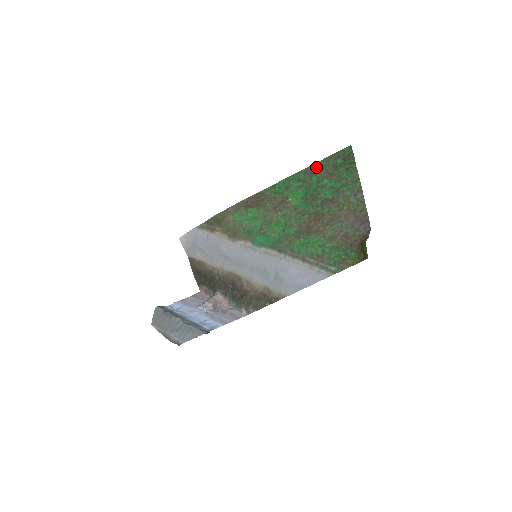
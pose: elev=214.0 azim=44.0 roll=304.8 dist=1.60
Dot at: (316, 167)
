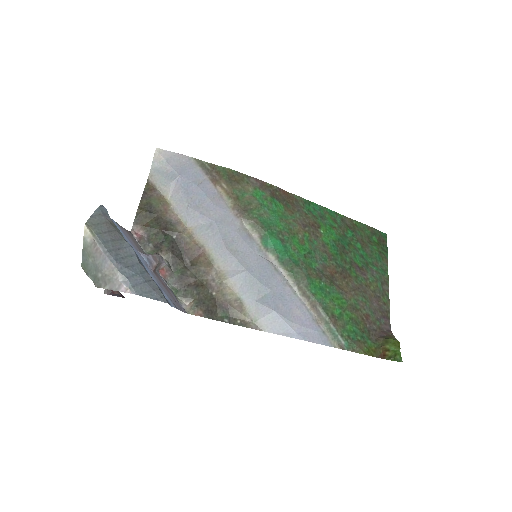
Dot at: (354, 224)
